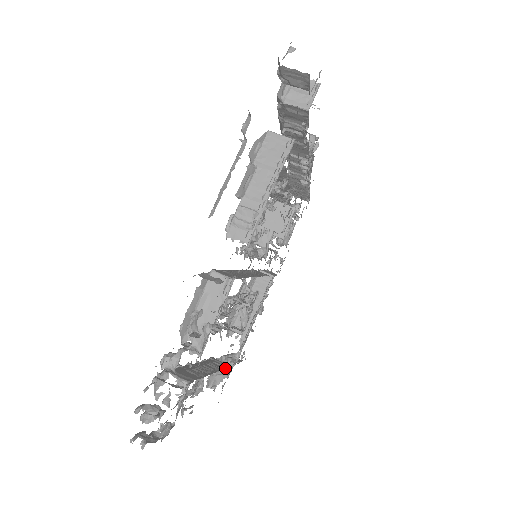
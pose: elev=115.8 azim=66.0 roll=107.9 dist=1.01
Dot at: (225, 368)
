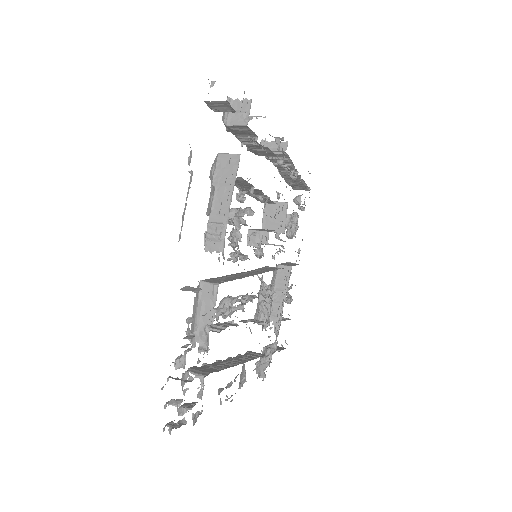
Dot at: (265, 358)
